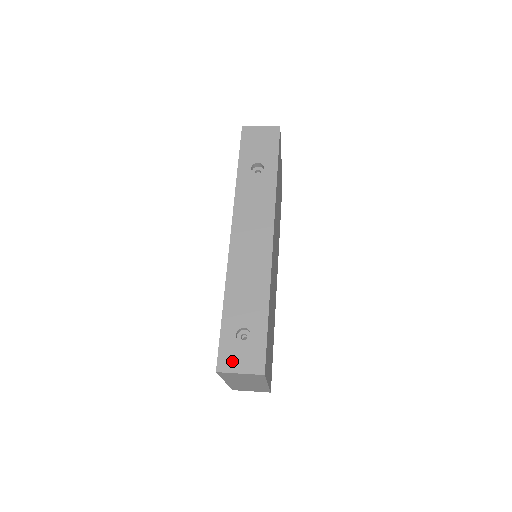
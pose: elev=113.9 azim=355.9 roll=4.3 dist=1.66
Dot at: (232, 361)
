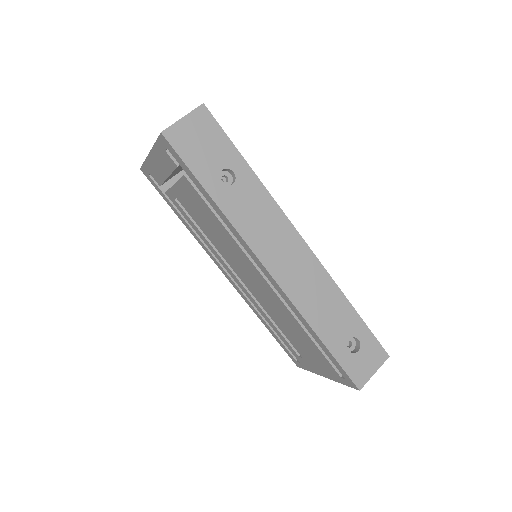
Dot at: (363, 371)
